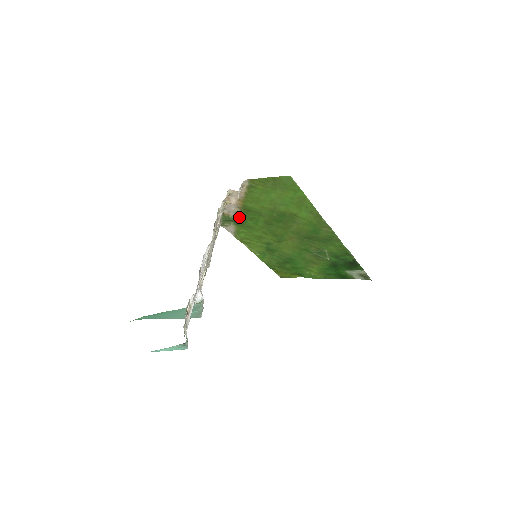
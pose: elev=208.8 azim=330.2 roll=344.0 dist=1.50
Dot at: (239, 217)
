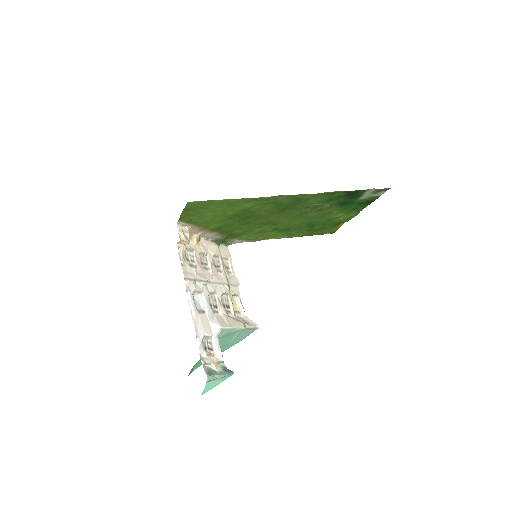
Dot at: (225, 234)
